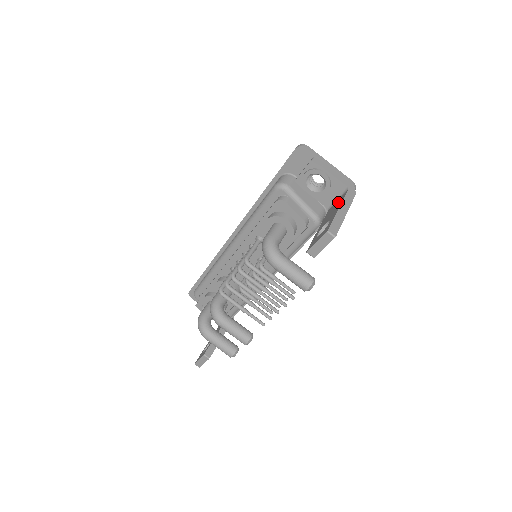
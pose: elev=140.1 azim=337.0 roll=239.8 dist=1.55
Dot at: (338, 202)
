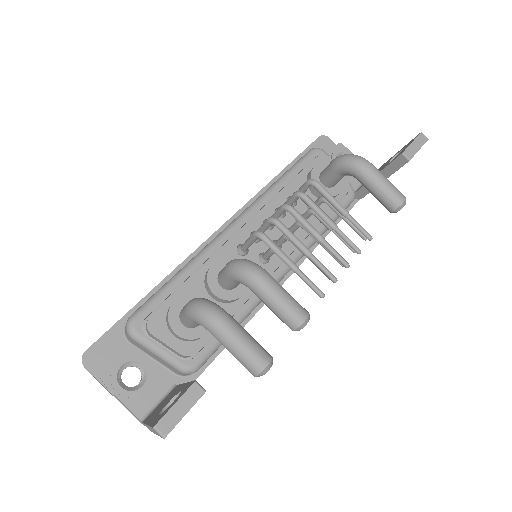
Dot at: occluded
